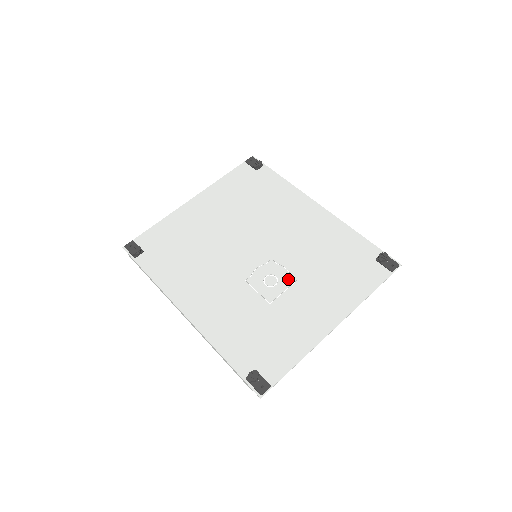
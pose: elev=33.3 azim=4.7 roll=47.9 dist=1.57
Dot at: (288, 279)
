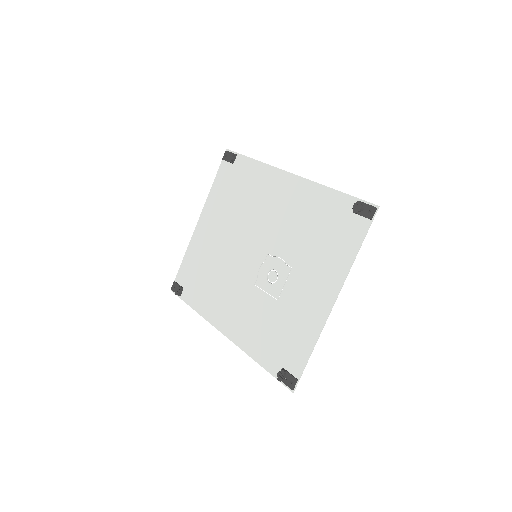
Dot at: (285, 269)
